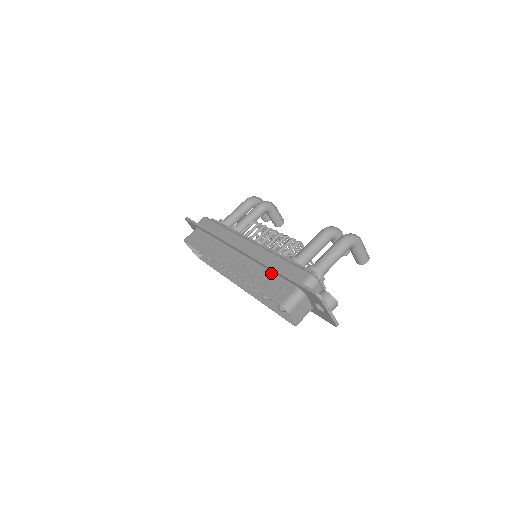
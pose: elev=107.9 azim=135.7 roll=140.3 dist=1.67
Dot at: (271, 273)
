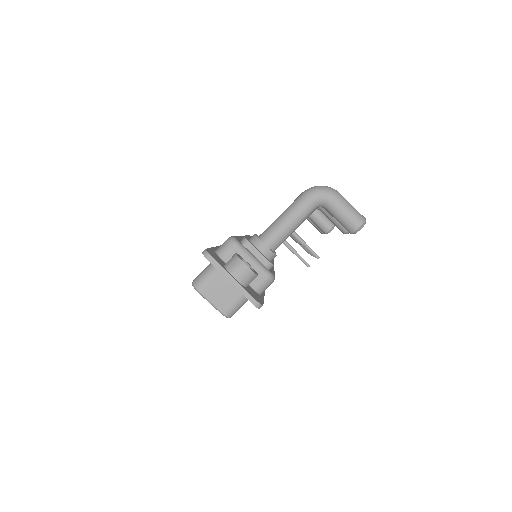
Dot at: occluded
